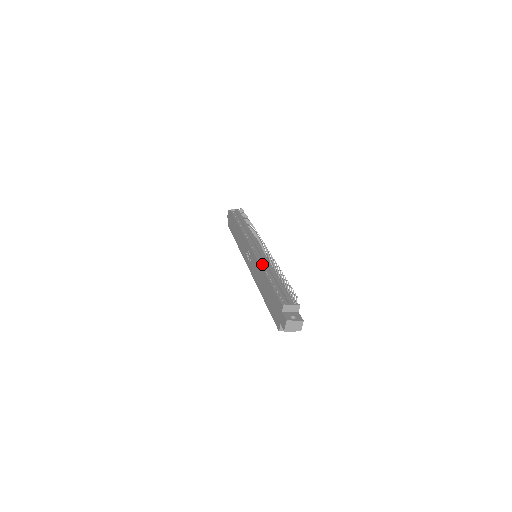
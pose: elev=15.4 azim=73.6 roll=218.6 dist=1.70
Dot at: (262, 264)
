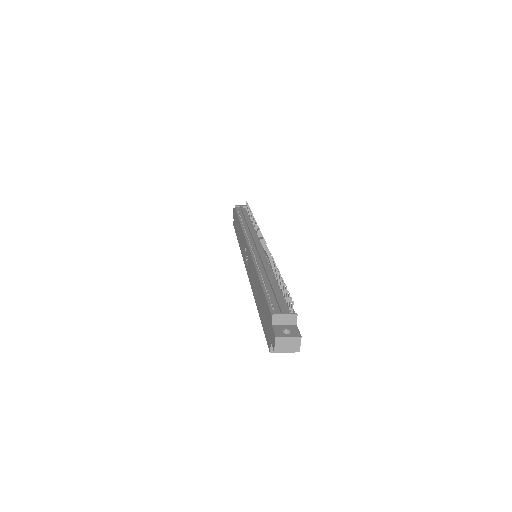
Dot at: (257, 264)
